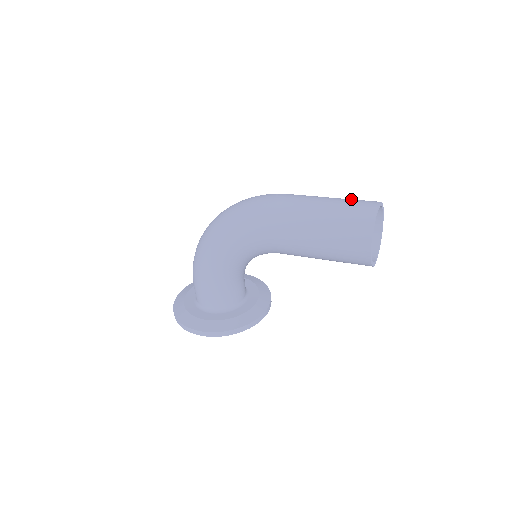
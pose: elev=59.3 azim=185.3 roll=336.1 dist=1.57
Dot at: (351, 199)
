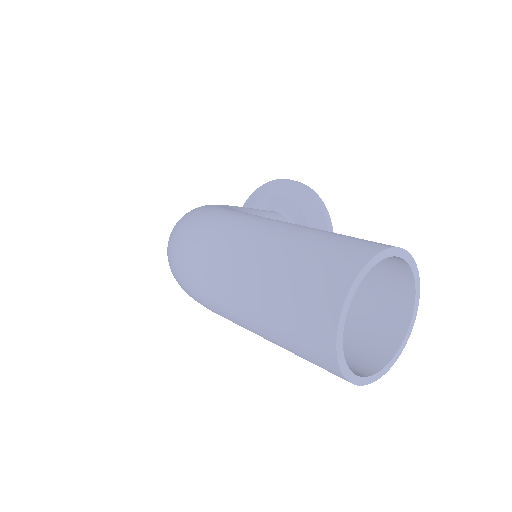
Dot at: (293, 277)
